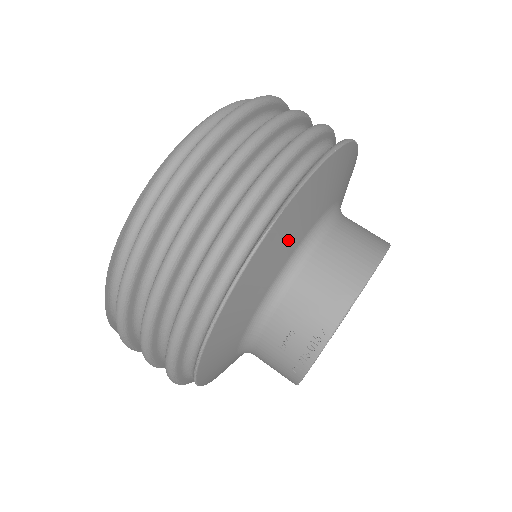
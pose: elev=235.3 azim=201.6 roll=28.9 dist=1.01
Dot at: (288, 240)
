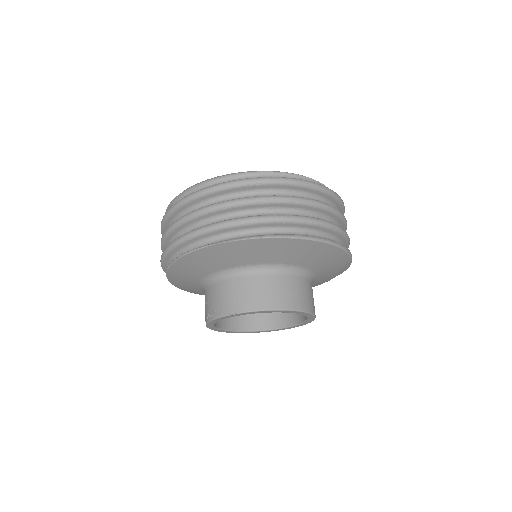
Dot at: (224, 260)
